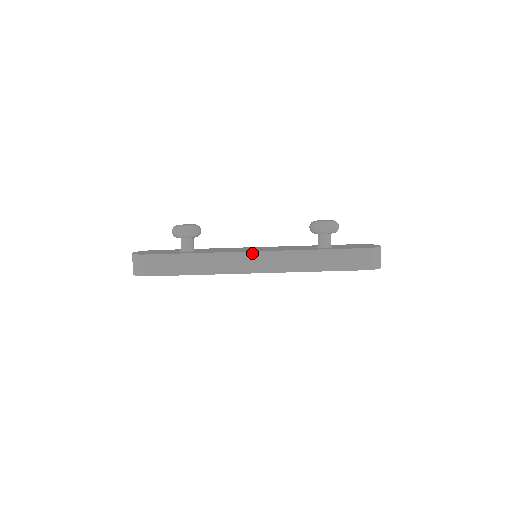
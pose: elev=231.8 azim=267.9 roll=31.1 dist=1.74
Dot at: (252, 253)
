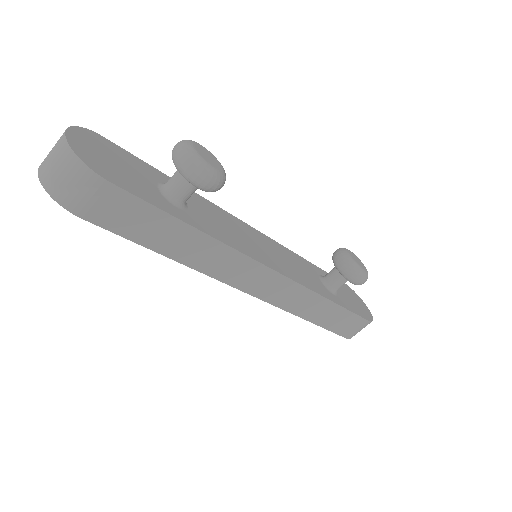
Dot at: (270, 270)
